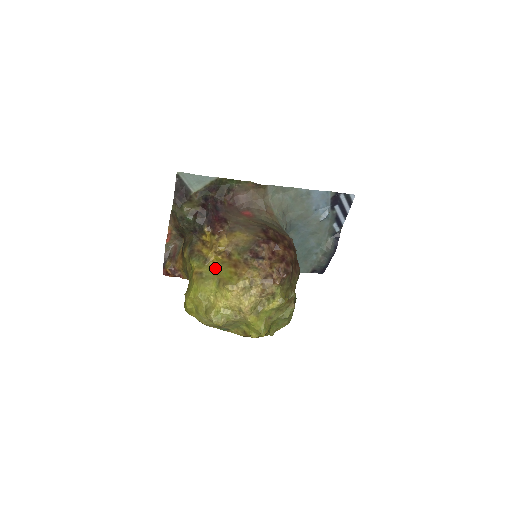
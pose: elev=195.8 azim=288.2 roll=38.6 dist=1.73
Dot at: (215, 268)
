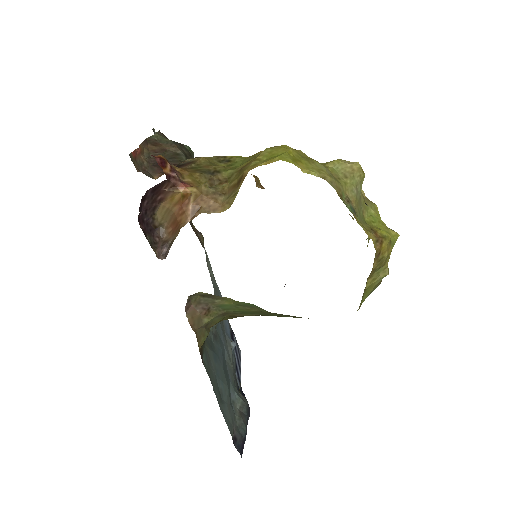
Dot at: occluded
